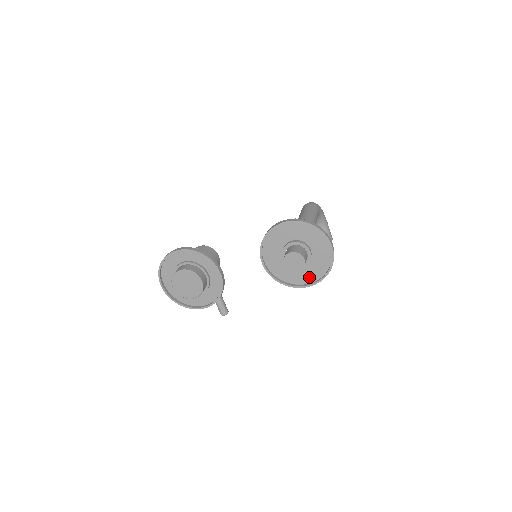
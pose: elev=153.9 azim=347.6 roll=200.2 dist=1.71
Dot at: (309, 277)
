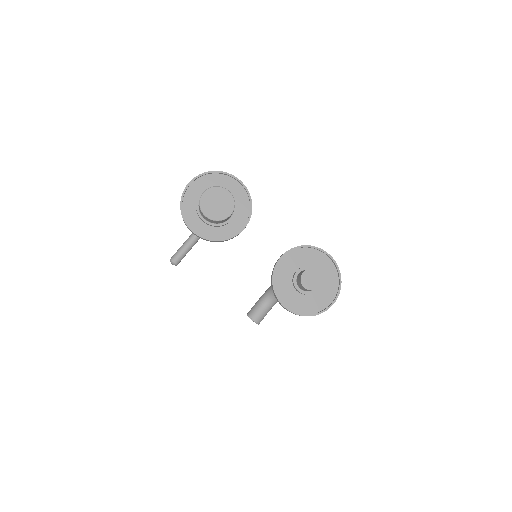
Dot at: (293, 304)
